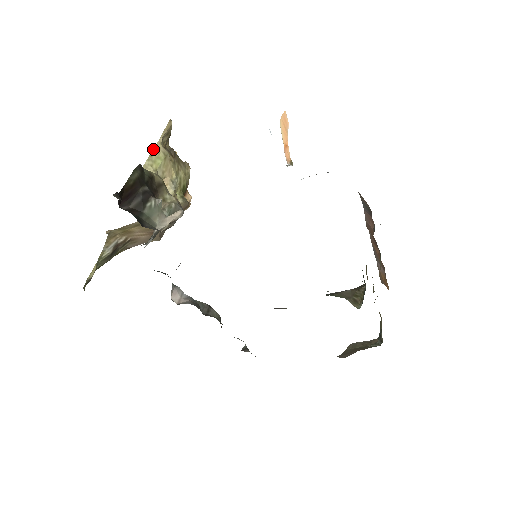
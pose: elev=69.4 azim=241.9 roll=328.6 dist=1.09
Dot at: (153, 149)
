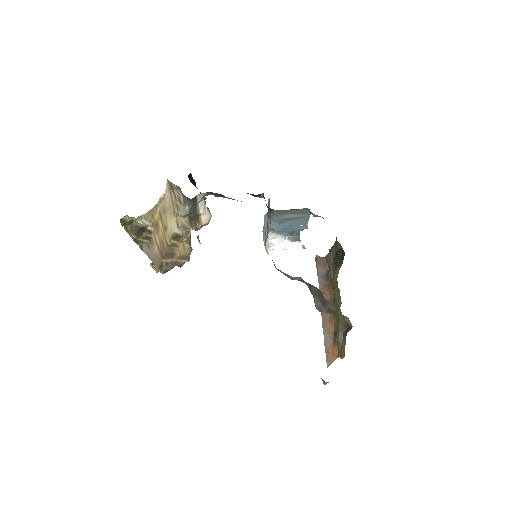
Dot at: occluded
